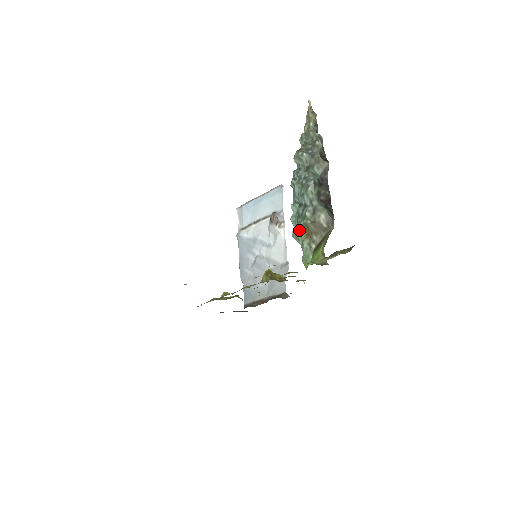
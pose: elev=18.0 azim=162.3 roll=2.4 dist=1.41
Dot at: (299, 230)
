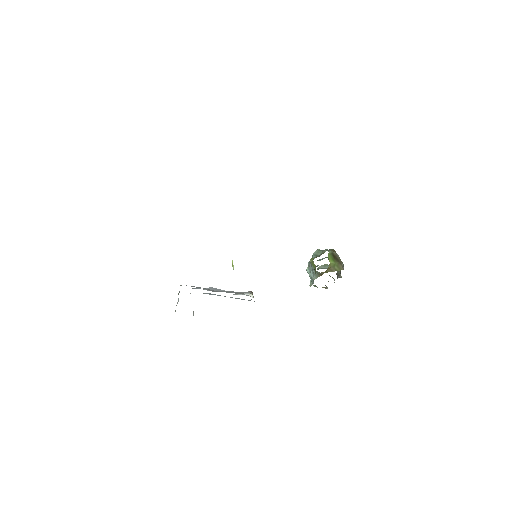
Dot at: occluded
